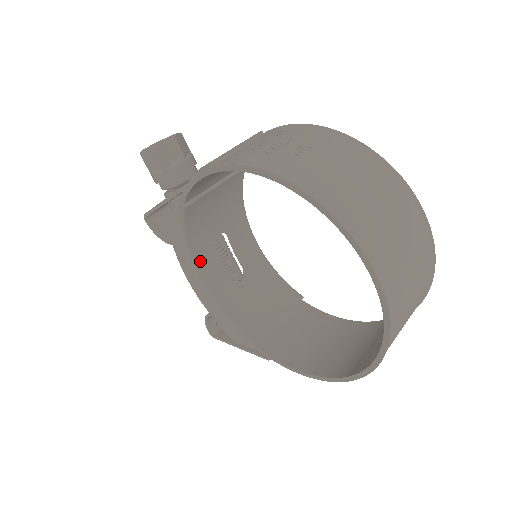
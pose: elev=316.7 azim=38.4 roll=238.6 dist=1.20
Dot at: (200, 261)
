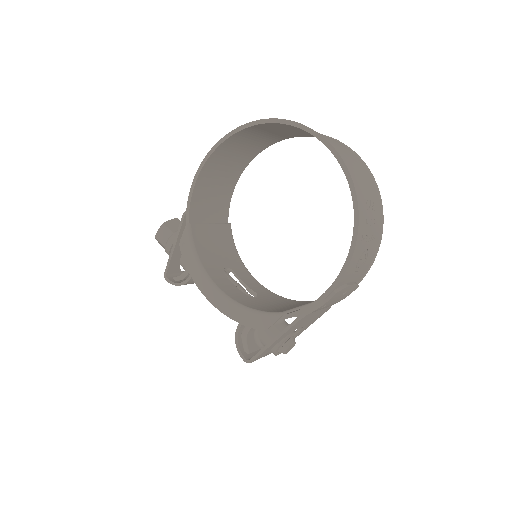
Dot at: (214, 277)
